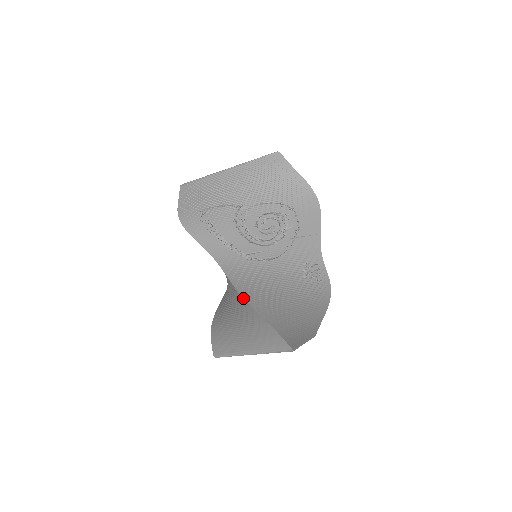
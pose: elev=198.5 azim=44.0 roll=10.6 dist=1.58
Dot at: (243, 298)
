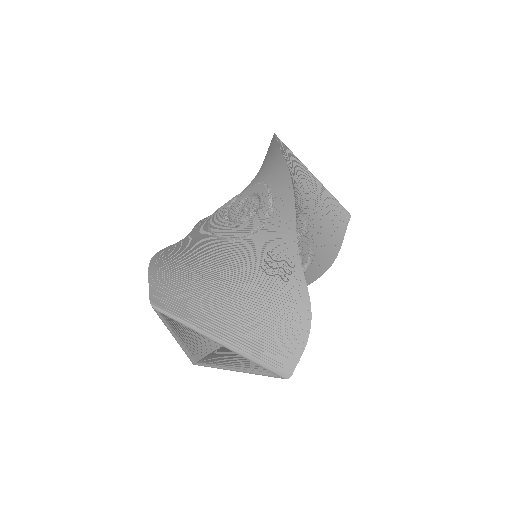
Dot at: (159, 251)
